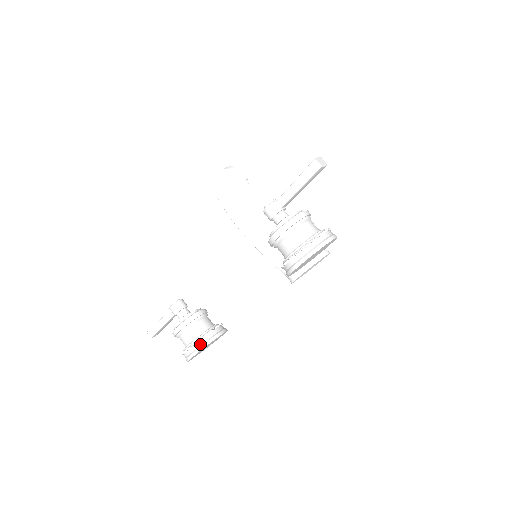
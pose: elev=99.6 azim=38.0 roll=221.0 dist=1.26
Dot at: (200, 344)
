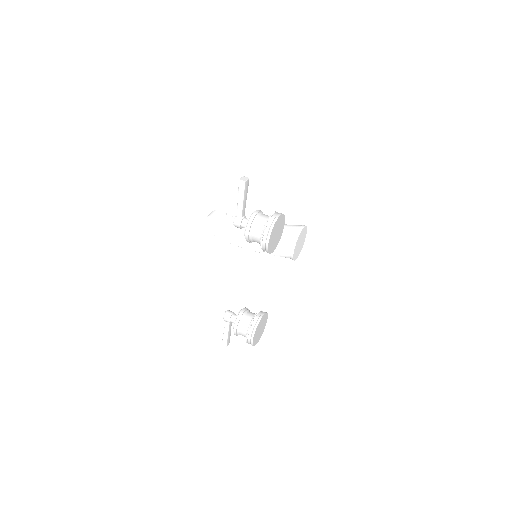
Dot at: (252, 329)
